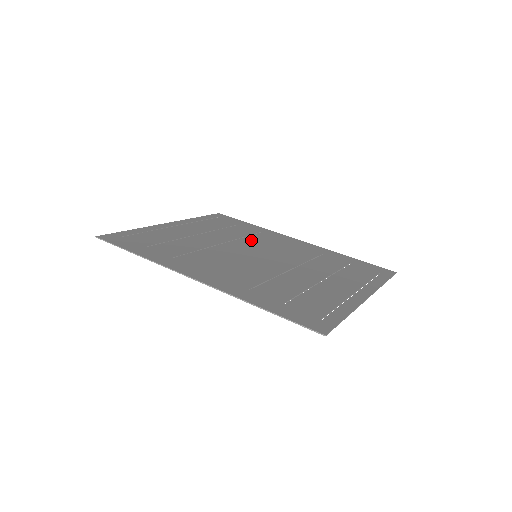
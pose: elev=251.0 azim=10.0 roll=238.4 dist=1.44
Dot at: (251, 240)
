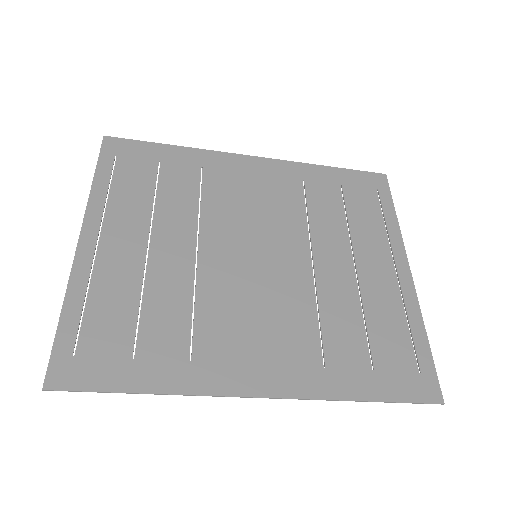
Dot at: (214, 208)
